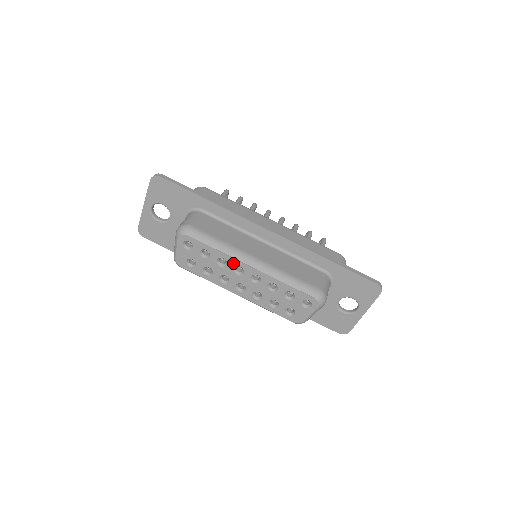
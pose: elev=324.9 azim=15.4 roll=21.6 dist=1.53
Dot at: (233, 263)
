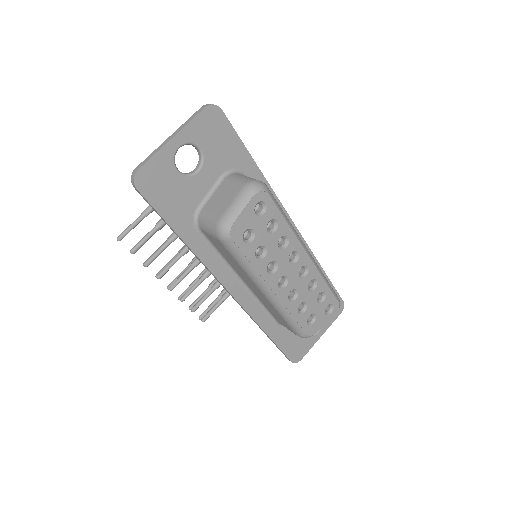
Dot at: (294, 246)
